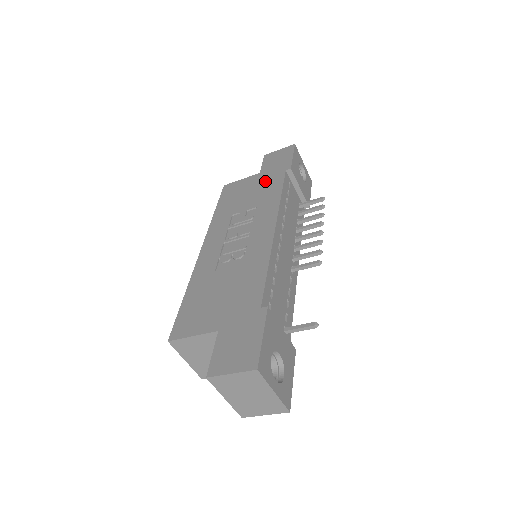
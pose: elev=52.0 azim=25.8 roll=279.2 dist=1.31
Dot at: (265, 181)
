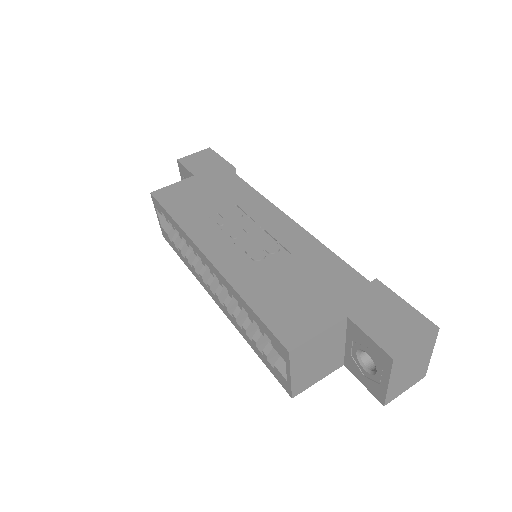
Dot at: (214, 181)
